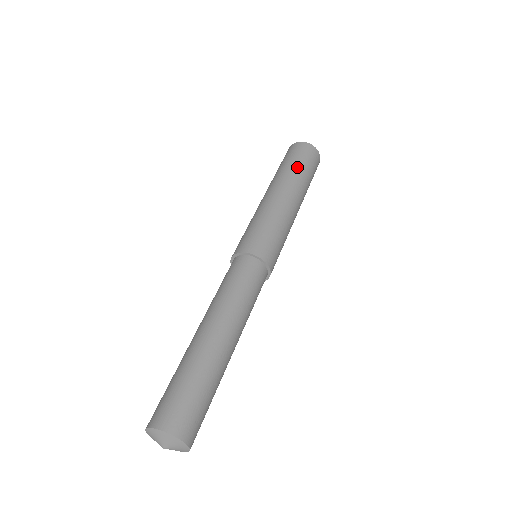
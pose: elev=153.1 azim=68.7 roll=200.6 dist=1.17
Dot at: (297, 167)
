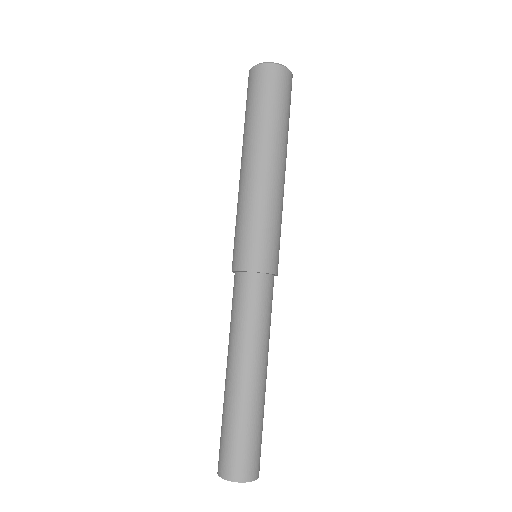
Dot at: (274, 116)
